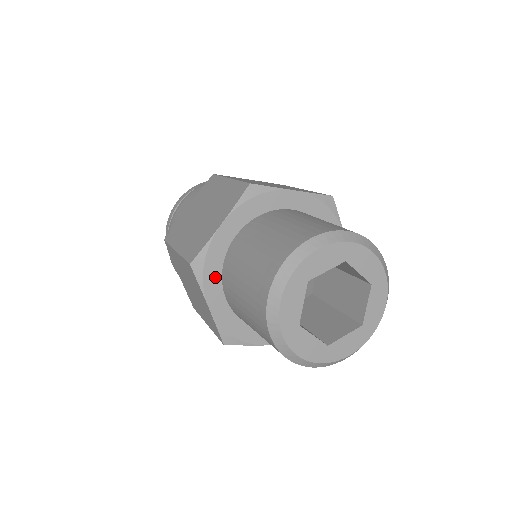
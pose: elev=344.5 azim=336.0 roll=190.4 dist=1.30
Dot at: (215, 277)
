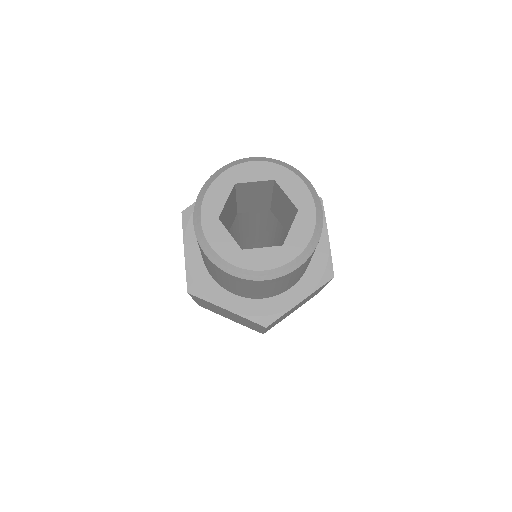
Dot at: occluded
